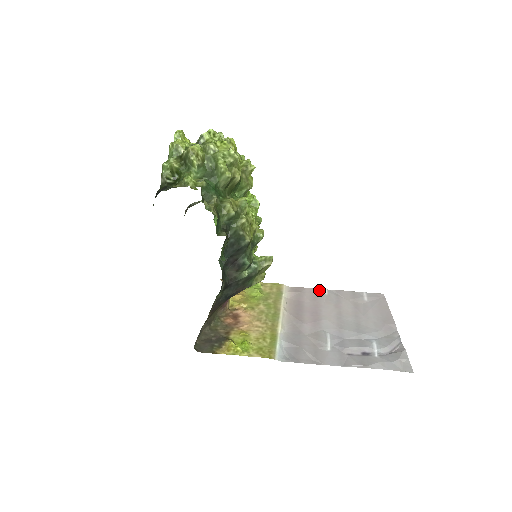
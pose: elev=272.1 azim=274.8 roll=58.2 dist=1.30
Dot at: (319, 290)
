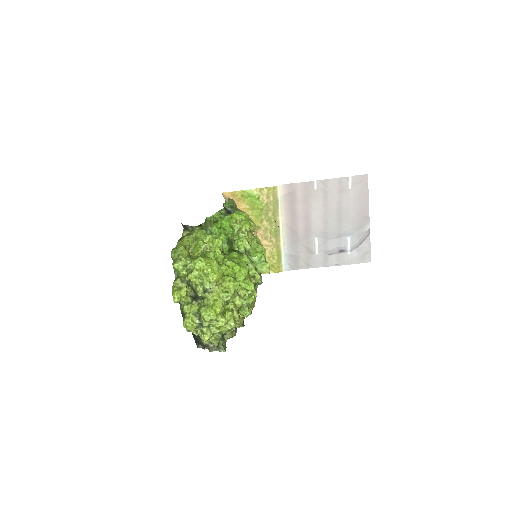
Dot at: (309, 185)
